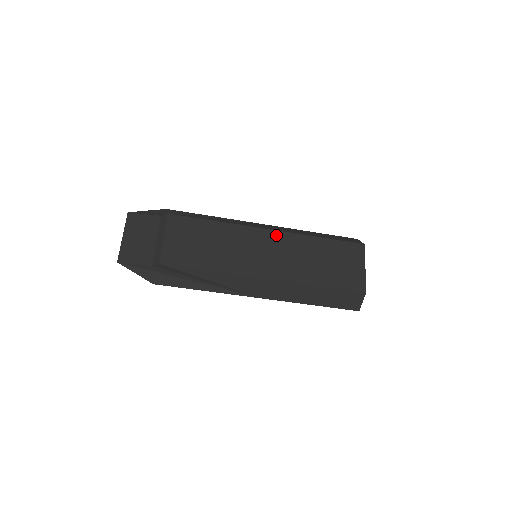
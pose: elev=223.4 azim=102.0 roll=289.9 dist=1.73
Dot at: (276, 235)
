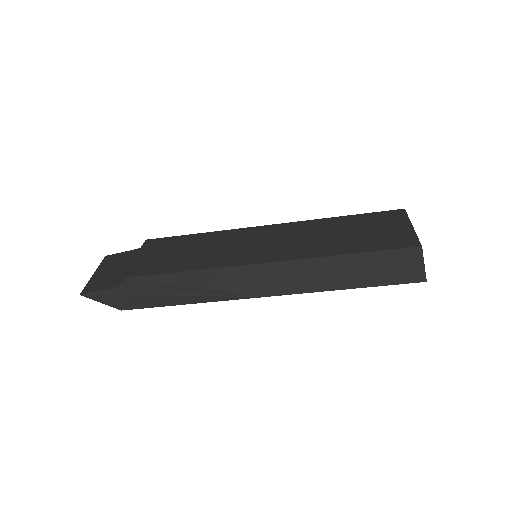
Dot at: (278, 227)
